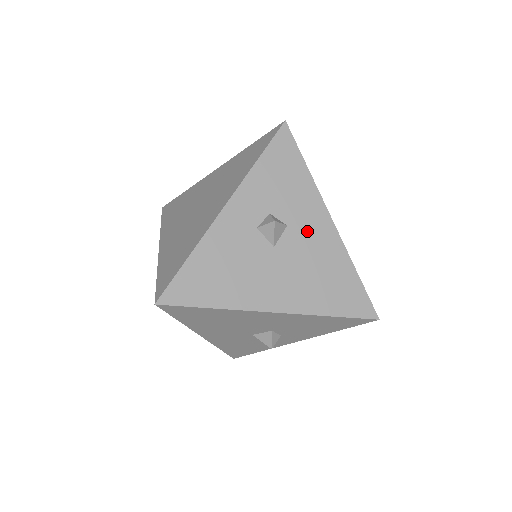
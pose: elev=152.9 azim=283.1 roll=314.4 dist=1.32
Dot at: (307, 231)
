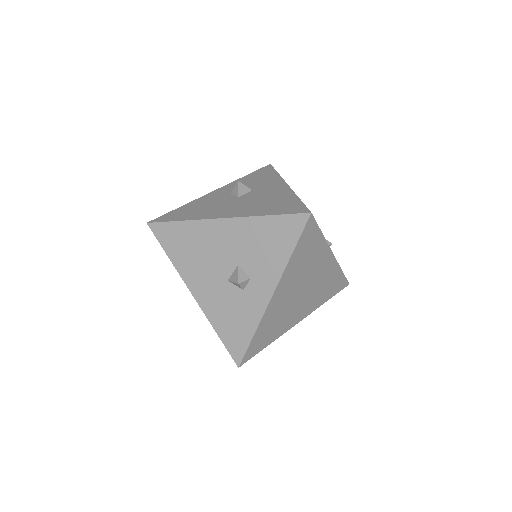
Dot at: (266, 190)
